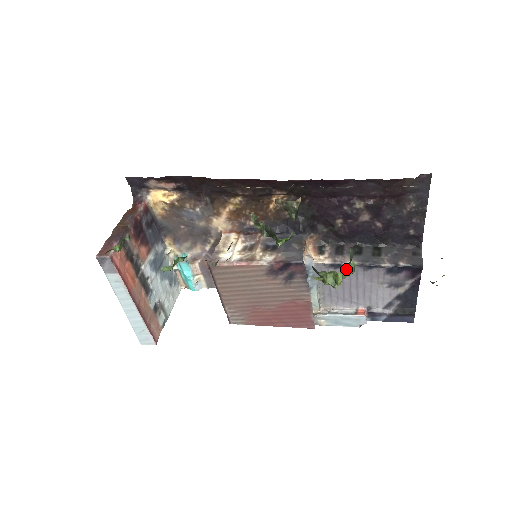
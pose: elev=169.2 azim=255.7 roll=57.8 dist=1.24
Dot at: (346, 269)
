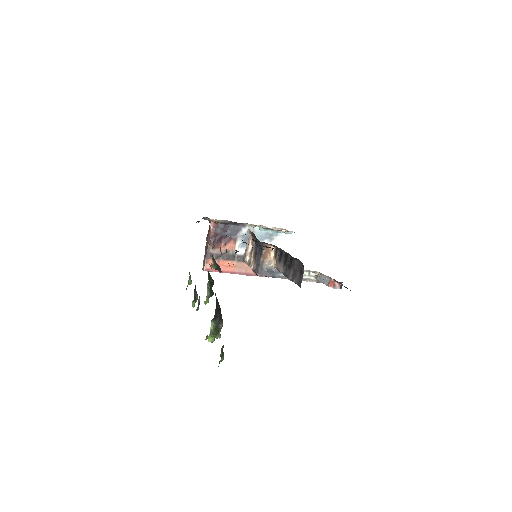
Dot at: (210, 336)
